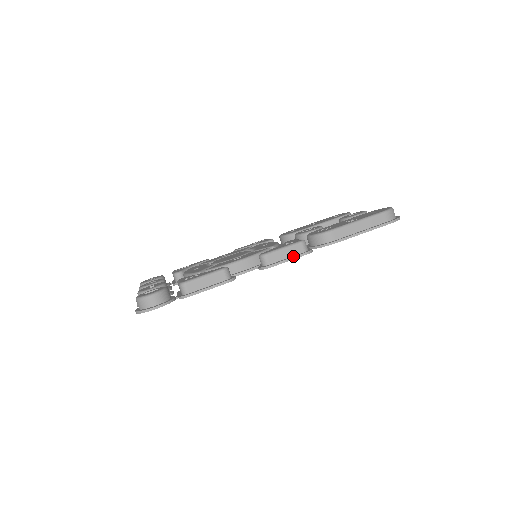
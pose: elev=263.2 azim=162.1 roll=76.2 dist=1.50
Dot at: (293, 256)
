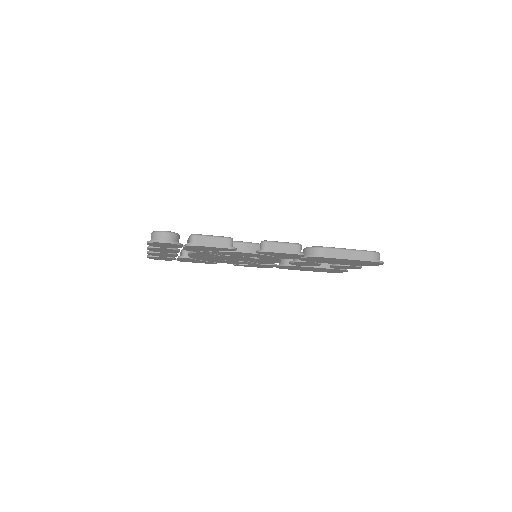
Dot at: (288, 251)
